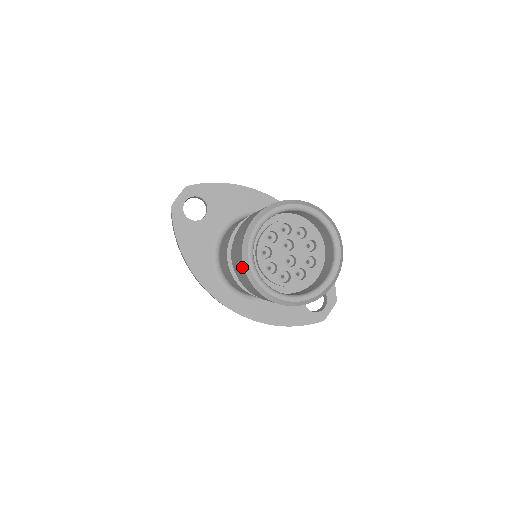
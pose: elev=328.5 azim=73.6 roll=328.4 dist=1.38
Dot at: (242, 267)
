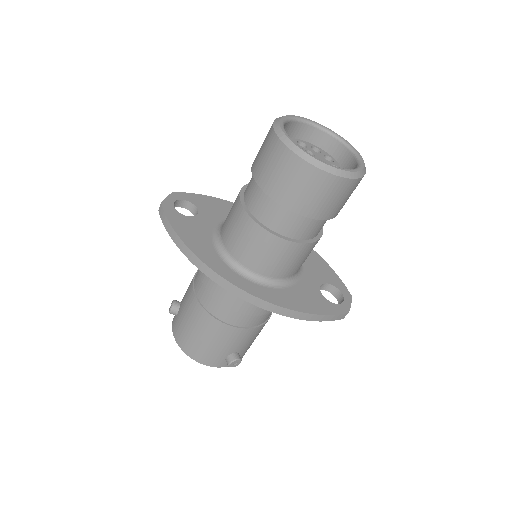
Dot at: (279, 148)
